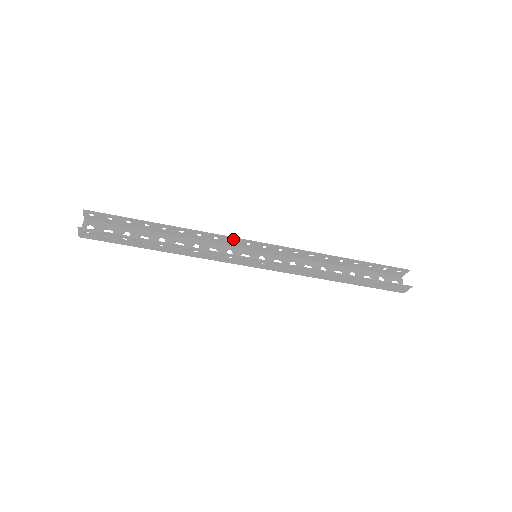
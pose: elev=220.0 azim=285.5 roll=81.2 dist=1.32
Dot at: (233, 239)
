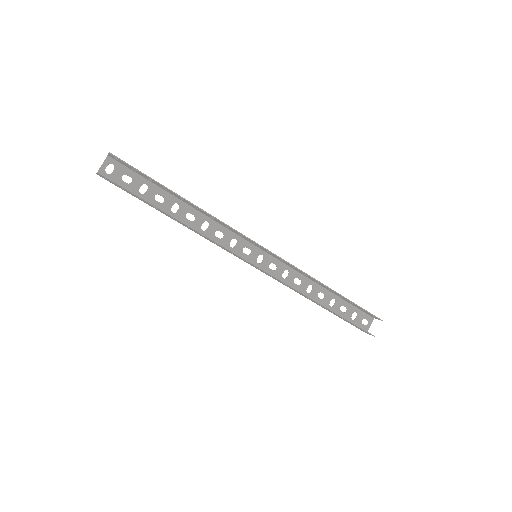
Dot at: (242, 235)
